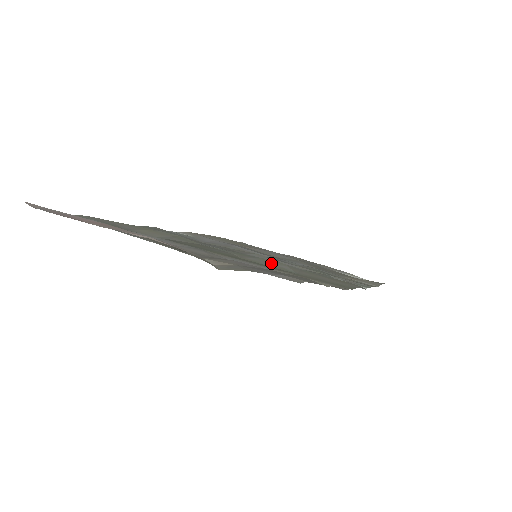
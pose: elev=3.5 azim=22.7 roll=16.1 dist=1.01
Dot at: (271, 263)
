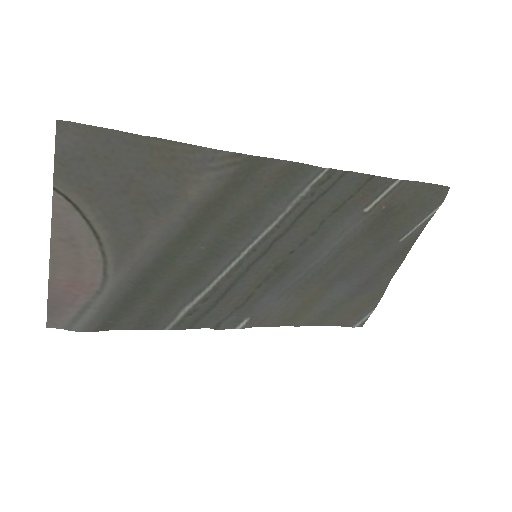
Dot at: (223, 224)
